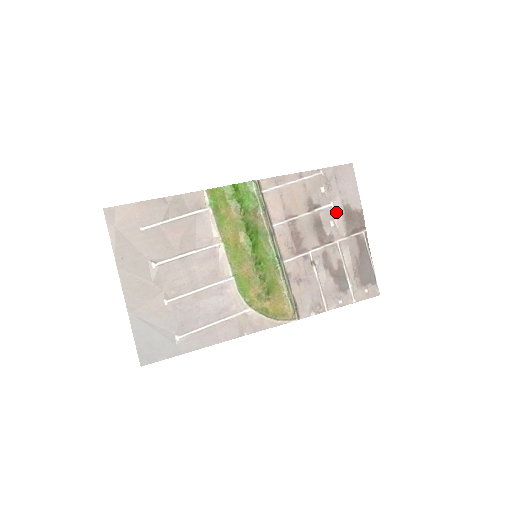
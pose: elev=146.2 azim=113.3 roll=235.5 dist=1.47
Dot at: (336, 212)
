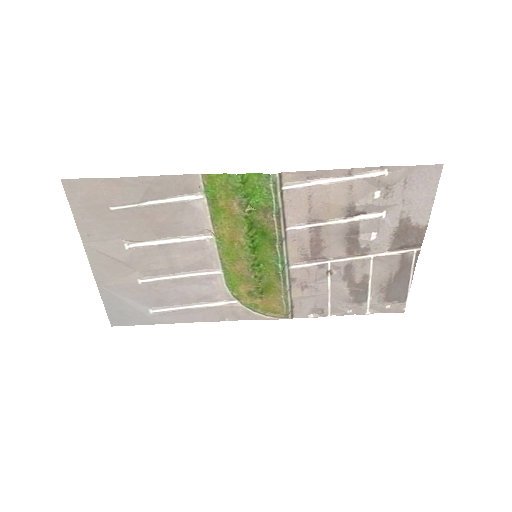
Dot at: (386, 224)
